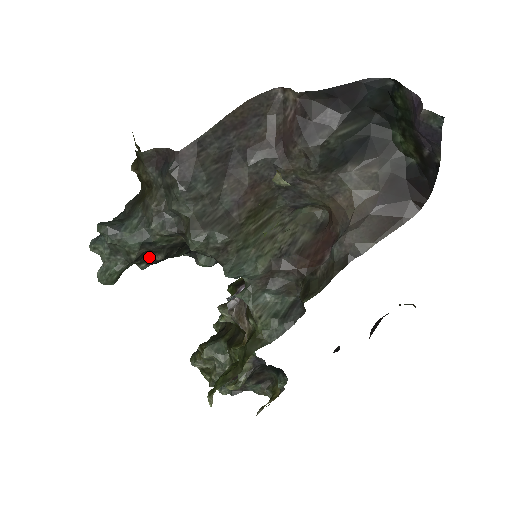
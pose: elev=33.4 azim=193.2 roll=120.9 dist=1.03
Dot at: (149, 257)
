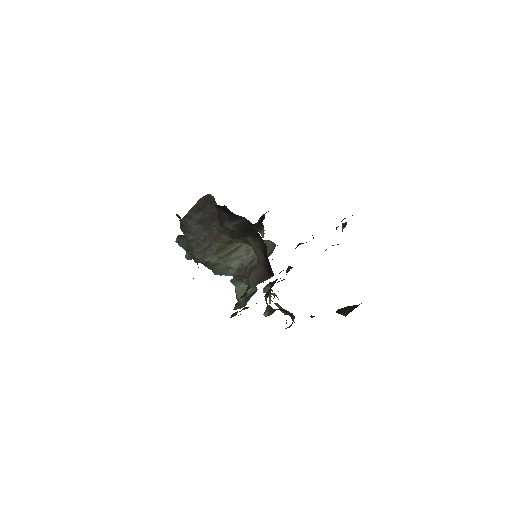
Dot at: occluded
